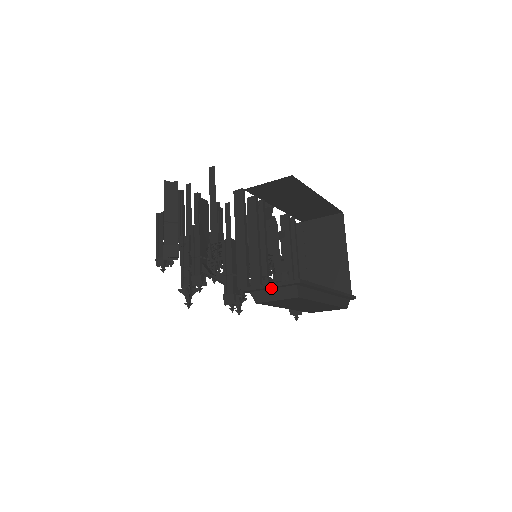
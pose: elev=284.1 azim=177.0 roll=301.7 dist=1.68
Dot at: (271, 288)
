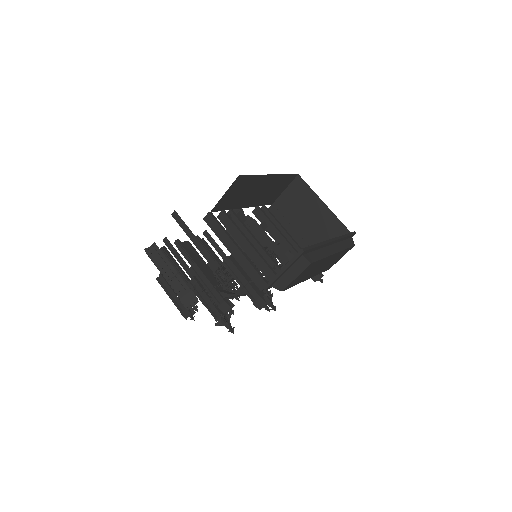
Dot at: (285, 272)
